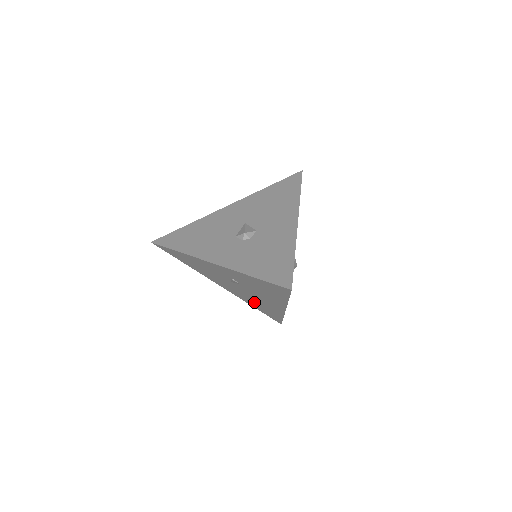
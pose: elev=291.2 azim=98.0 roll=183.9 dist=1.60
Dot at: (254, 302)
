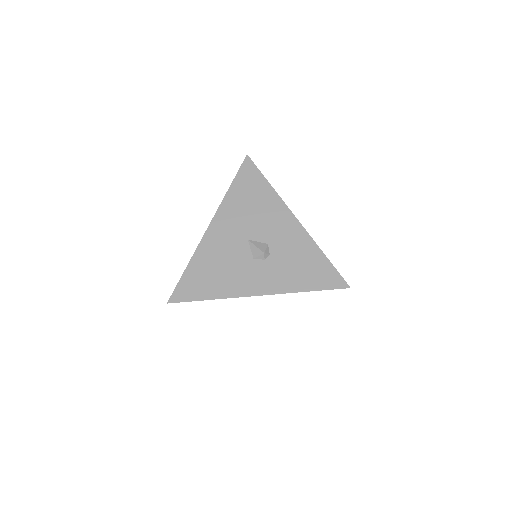
Dot at: occluded
